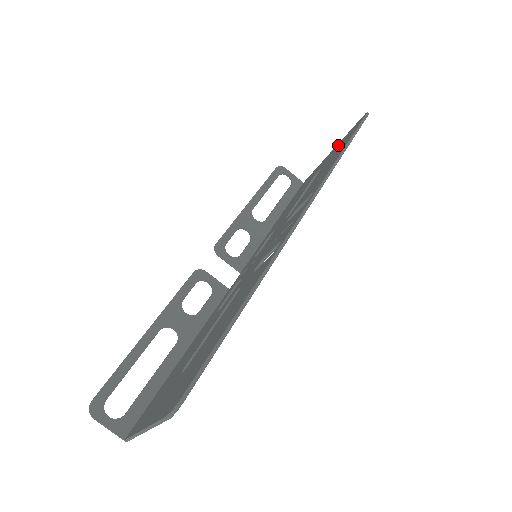
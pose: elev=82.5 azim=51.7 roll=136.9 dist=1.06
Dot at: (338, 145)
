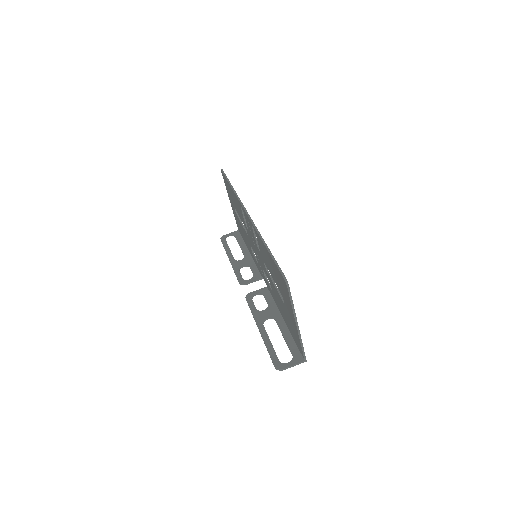
Dot at: occluded
